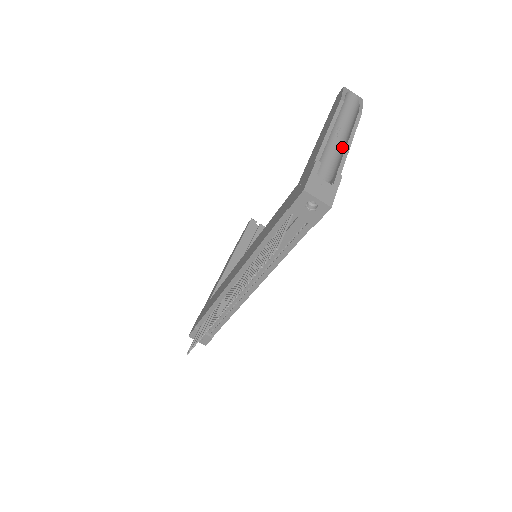
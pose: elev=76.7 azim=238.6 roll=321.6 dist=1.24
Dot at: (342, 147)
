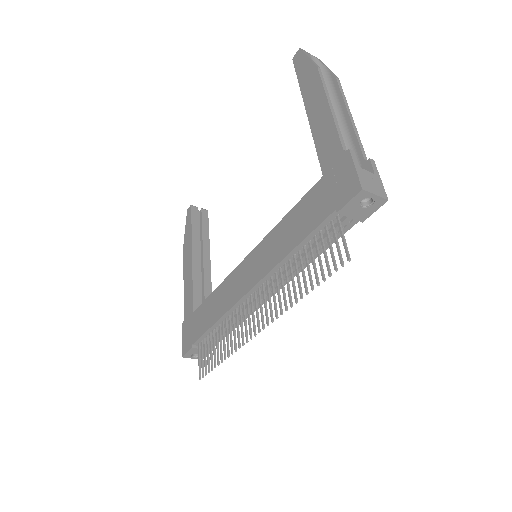
Dot at: (343, 123)
